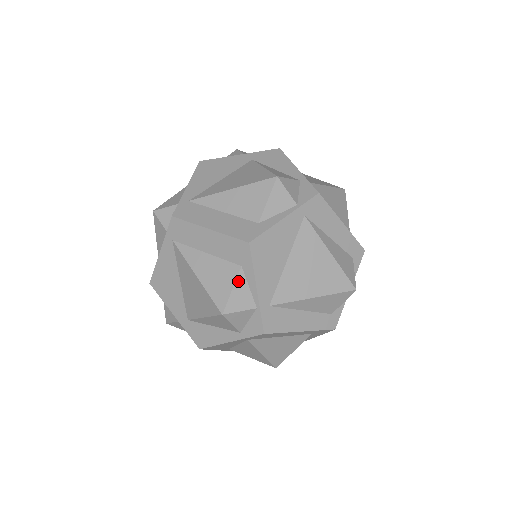
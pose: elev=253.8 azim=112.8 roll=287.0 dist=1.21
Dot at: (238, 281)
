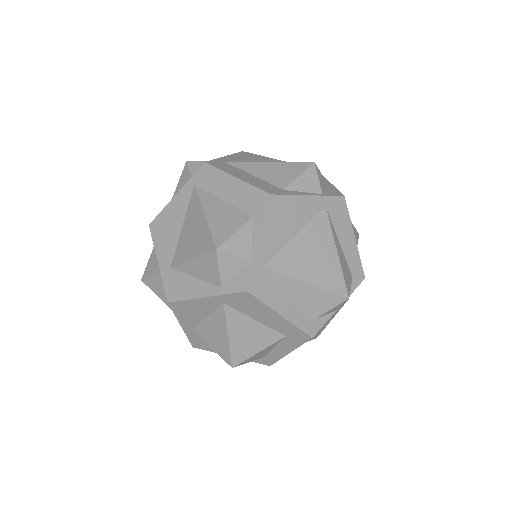
Dot at: (244, 228)
